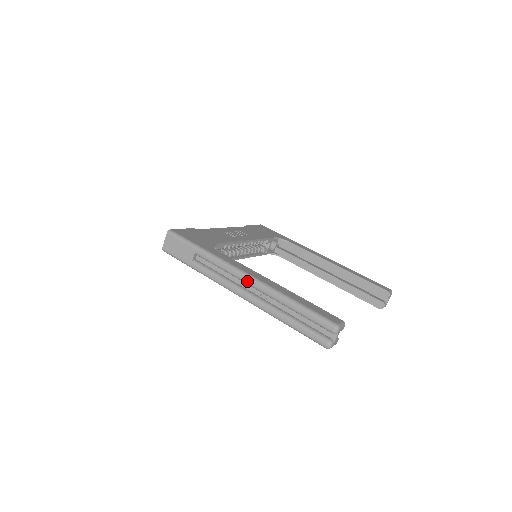
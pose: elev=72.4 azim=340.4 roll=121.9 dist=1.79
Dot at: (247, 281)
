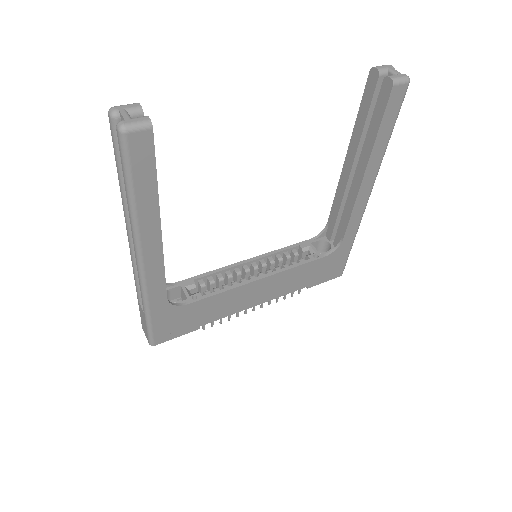
Dot at: (129, 241)
